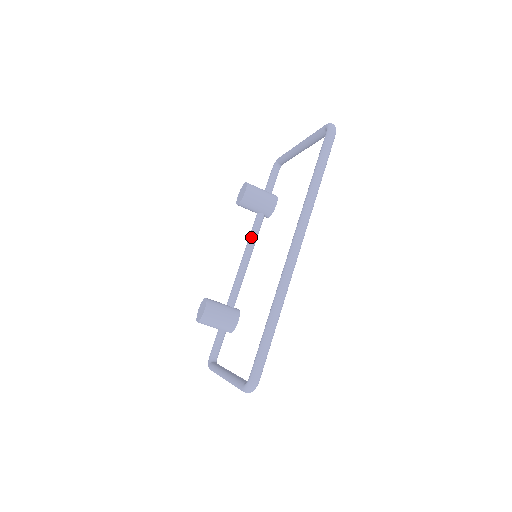
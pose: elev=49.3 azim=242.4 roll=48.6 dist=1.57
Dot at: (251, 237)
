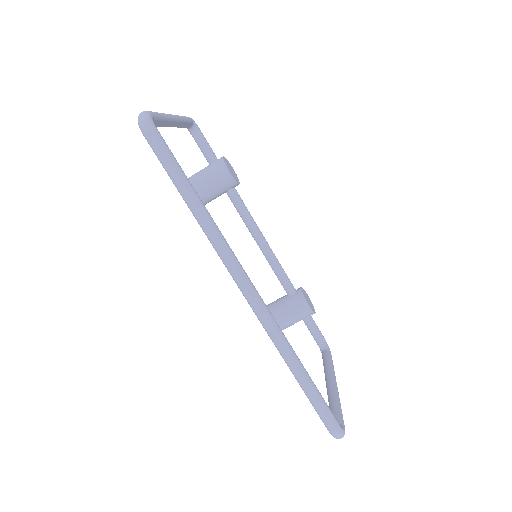
Dot at: (244, 221)
